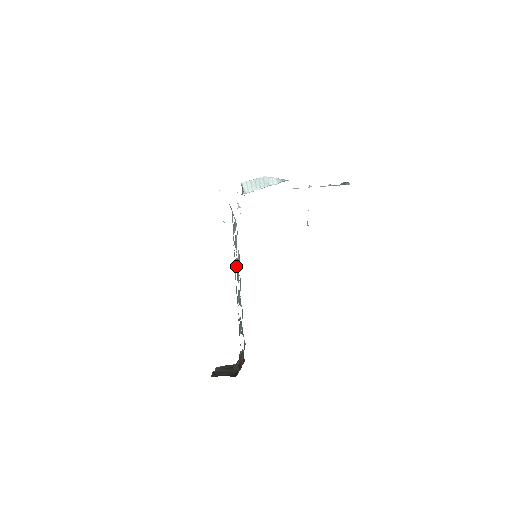
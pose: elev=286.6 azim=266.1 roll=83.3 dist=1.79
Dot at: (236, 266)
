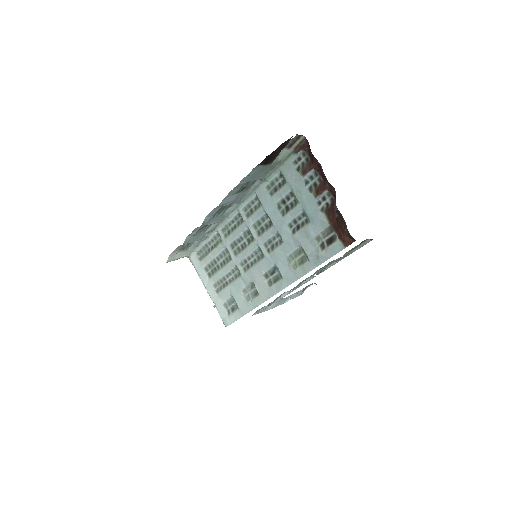
Dot at: (243, 250)
